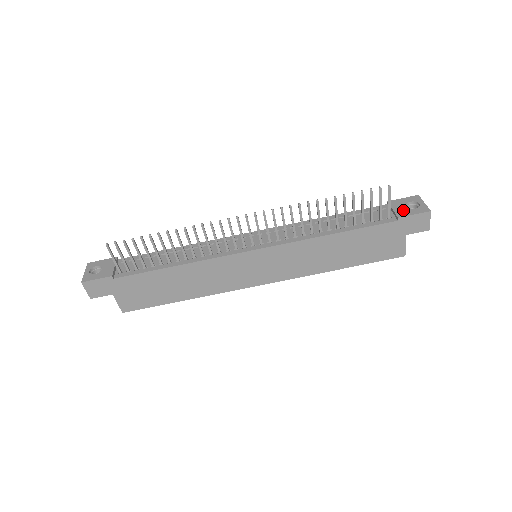
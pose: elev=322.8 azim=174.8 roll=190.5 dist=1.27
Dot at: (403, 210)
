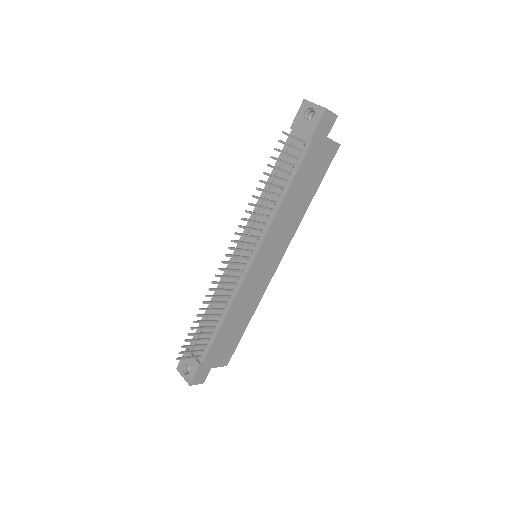
Dot at: (307, 127)
